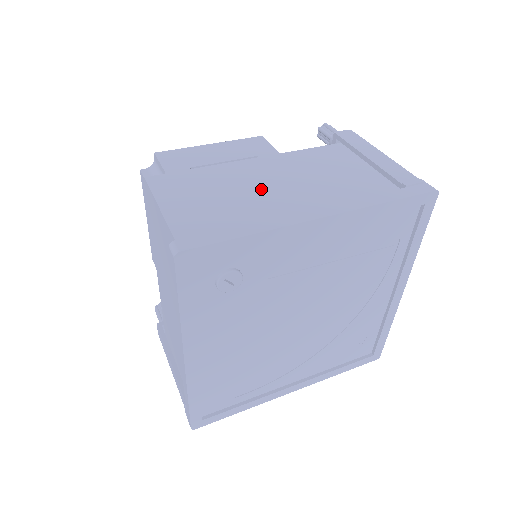
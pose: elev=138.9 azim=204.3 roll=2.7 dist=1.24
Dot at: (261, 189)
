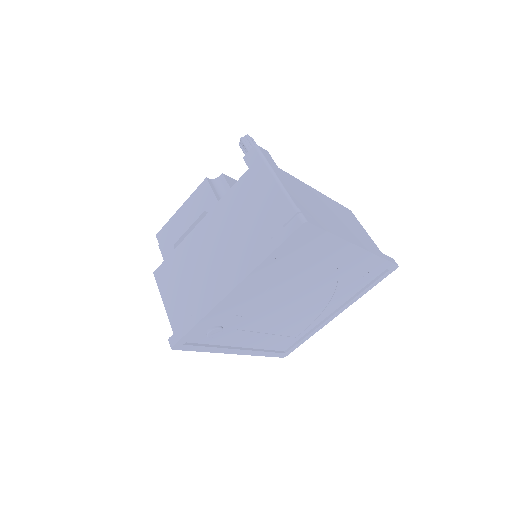
Dot at: (205, 262)
